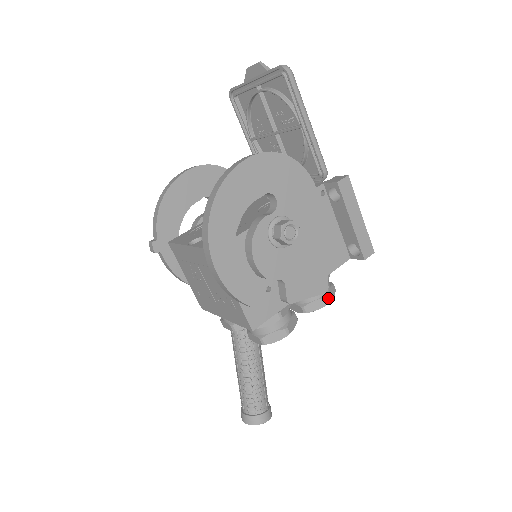
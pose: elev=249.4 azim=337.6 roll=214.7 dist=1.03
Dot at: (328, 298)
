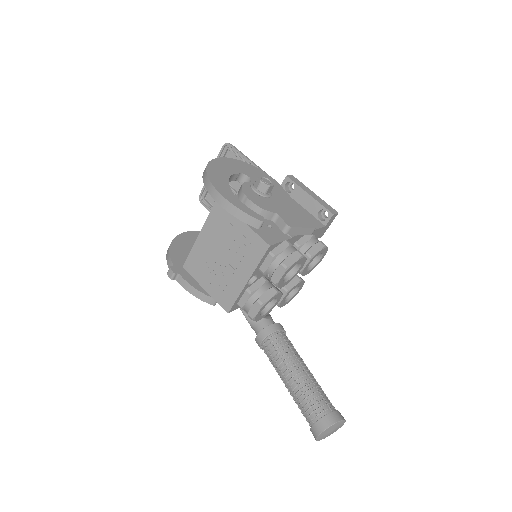
Dot at: (322, 242)
